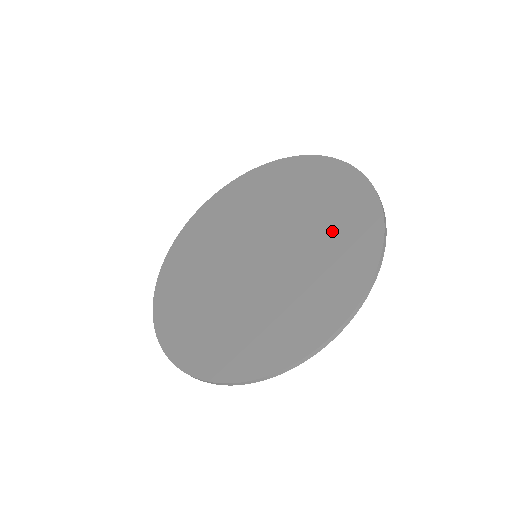
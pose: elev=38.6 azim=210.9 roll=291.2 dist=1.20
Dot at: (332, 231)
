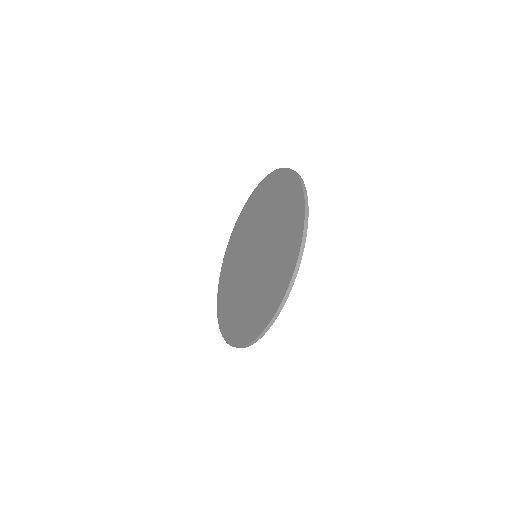
Dot at: (268, 287)
